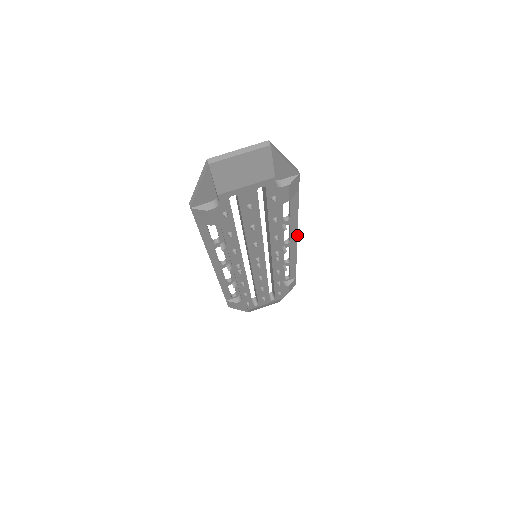
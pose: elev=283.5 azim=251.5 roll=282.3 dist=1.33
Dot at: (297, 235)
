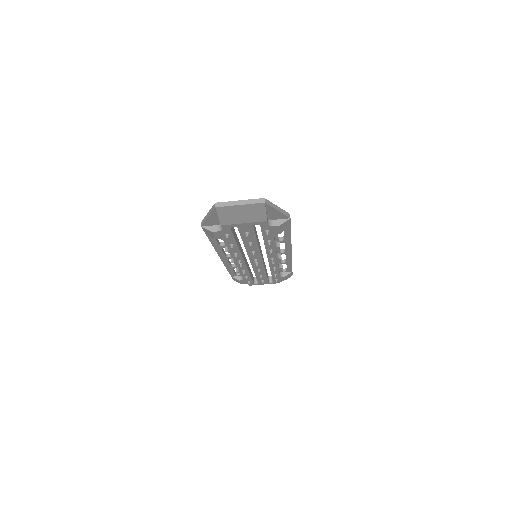
Dot at: (291, 249)
